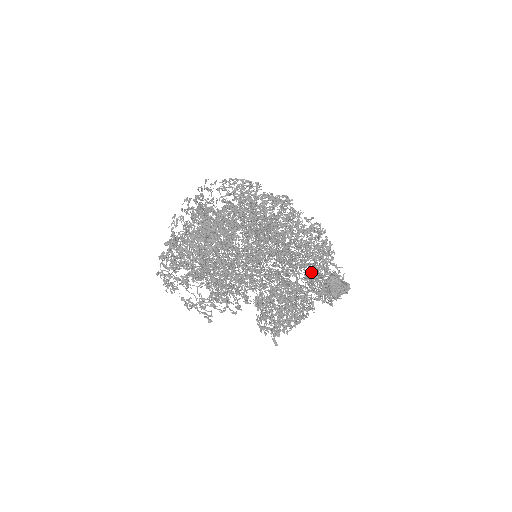
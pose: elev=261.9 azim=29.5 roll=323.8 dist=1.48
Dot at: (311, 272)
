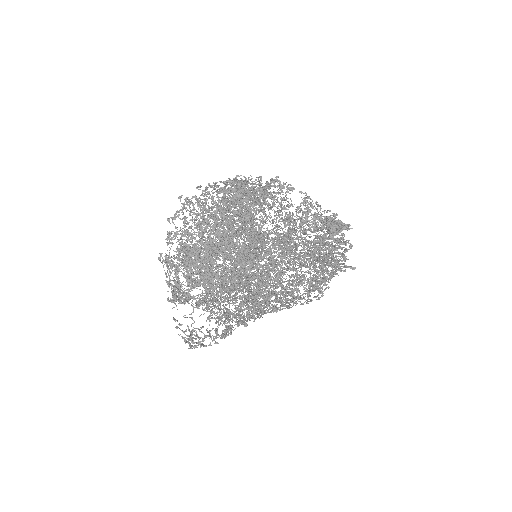
Dot at: occluded
